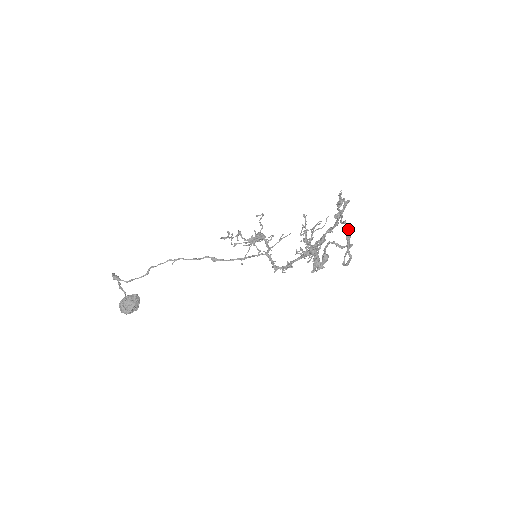
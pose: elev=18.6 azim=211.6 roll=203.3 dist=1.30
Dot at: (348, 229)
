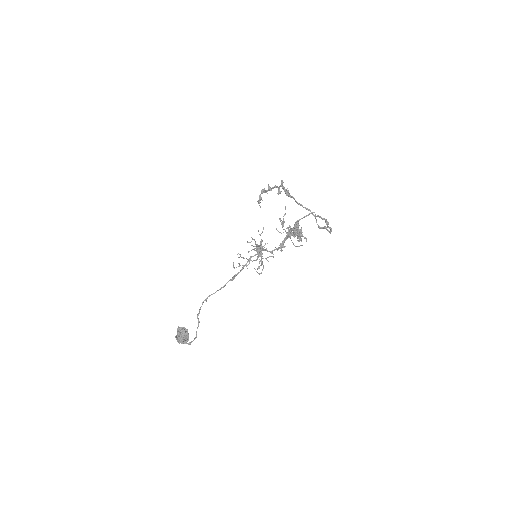
Dot at: (326, 221)
